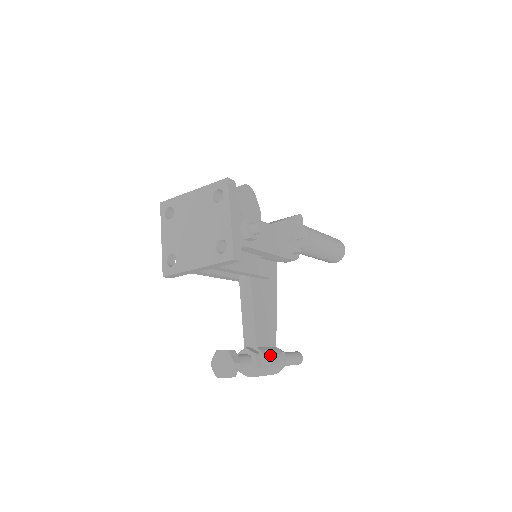
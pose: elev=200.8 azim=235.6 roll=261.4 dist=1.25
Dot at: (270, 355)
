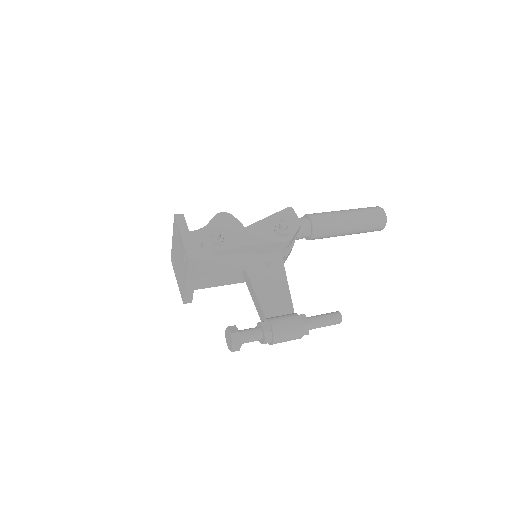
Dot at: (280, 319)
